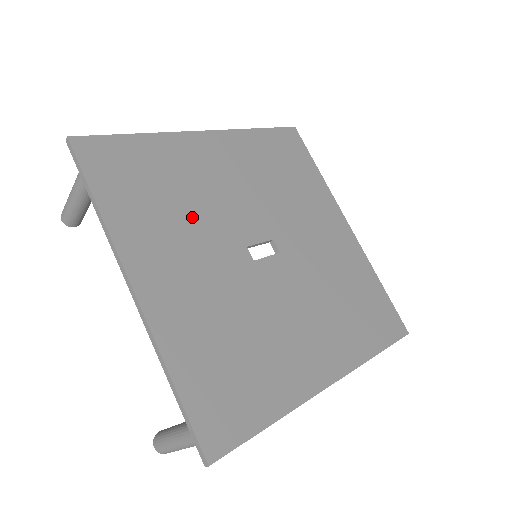
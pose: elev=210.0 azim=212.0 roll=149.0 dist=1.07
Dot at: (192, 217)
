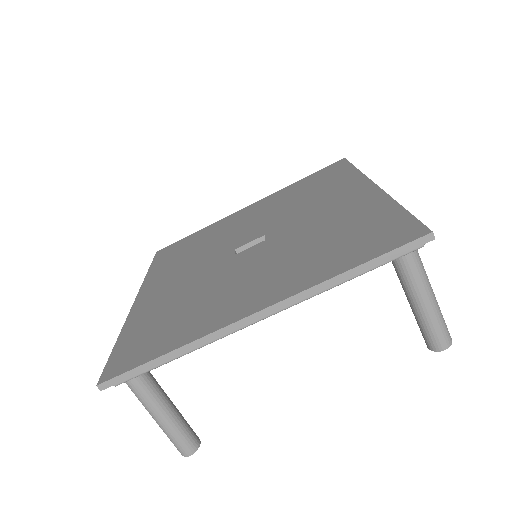
Dot at: (202, 252)
